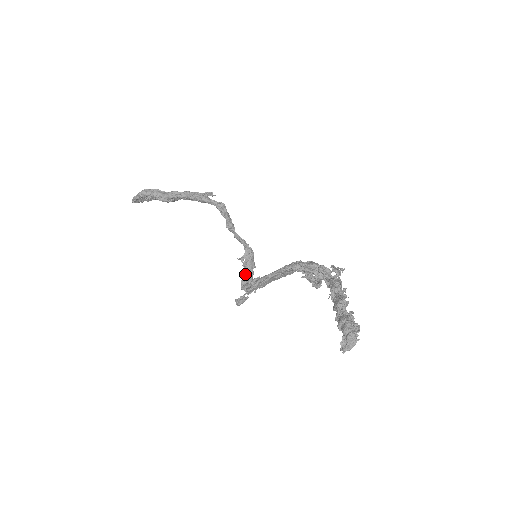
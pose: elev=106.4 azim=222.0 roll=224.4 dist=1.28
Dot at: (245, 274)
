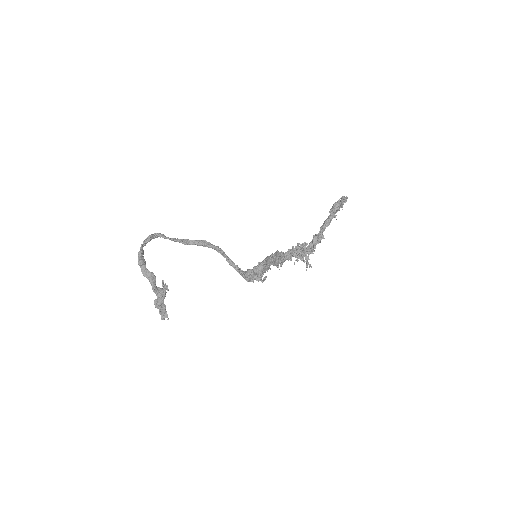
Dot at: occluded
